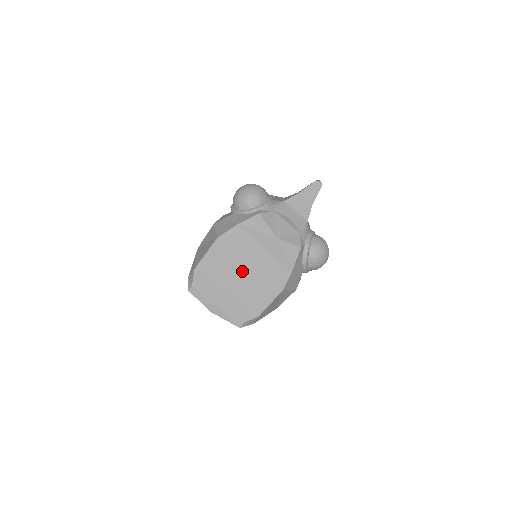
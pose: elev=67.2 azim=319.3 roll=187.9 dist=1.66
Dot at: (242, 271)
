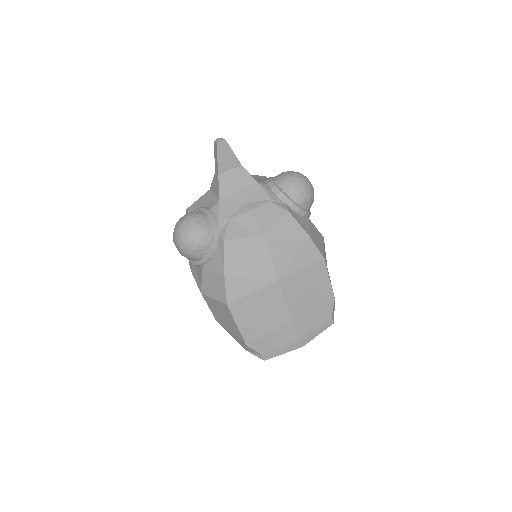
Dot at: (281, 296)
